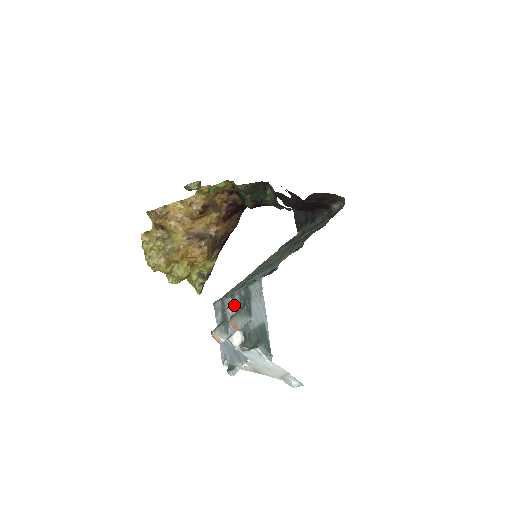
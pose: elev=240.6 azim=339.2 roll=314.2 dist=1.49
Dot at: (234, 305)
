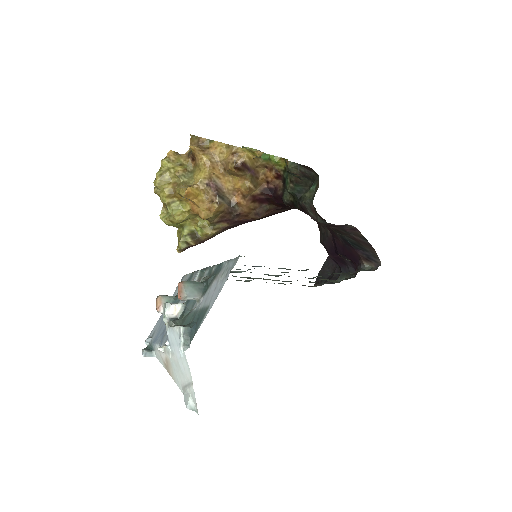
Dot at: (198, 279)
